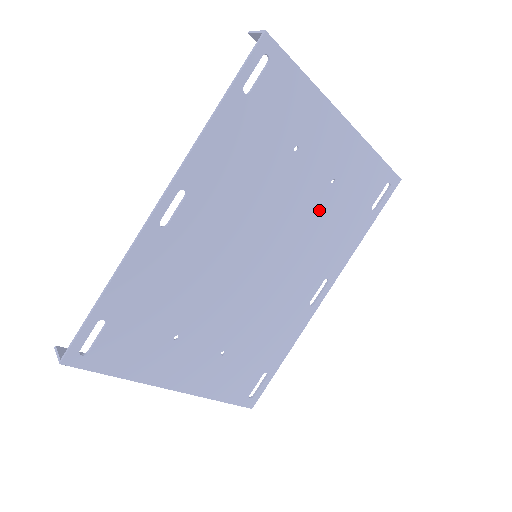
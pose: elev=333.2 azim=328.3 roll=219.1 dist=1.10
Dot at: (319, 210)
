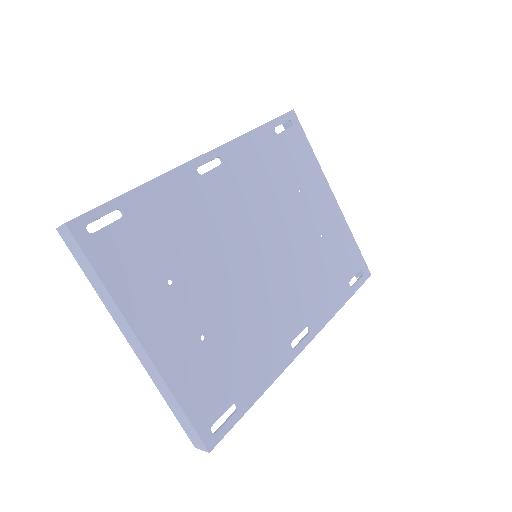
Dot at: (310, 252)
